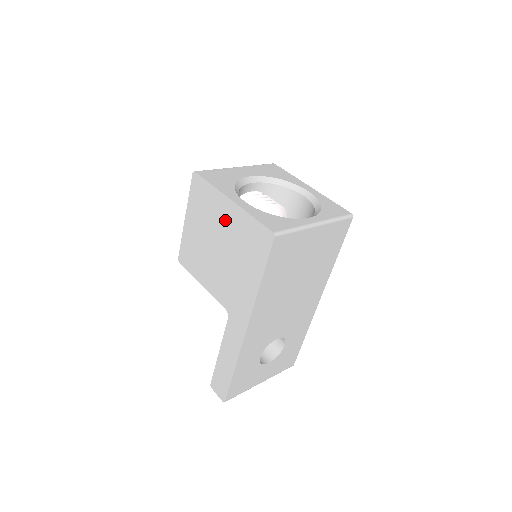
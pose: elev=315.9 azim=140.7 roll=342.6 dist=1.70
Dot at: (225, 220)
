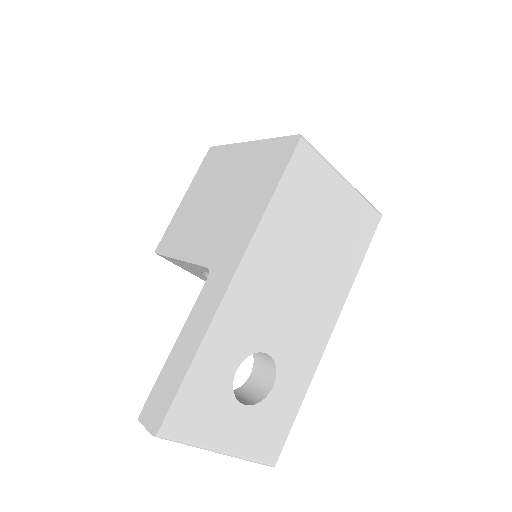
Dot at: (237, 164)
